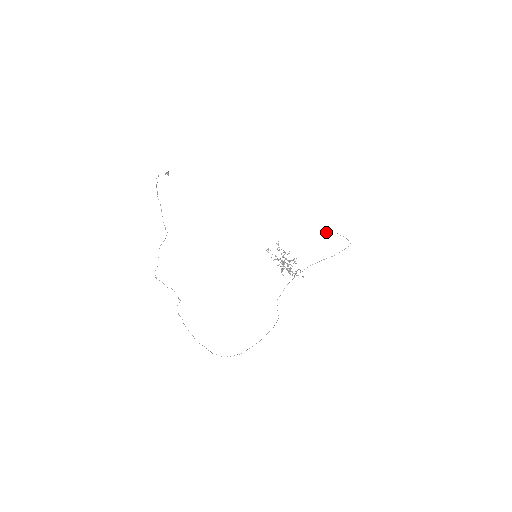
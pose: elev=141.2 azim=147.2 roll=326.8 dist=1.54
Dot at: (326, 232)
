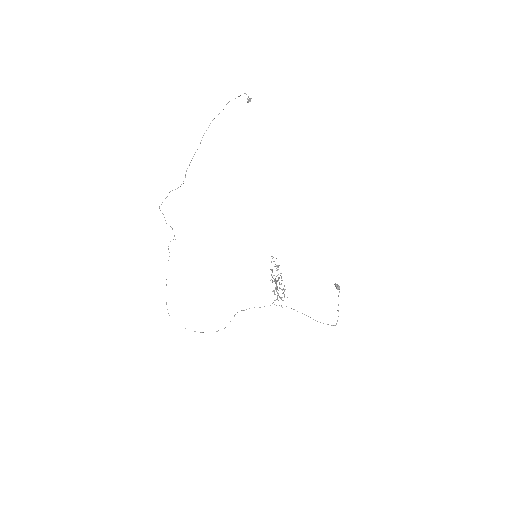
Dot at: (337, 286)
